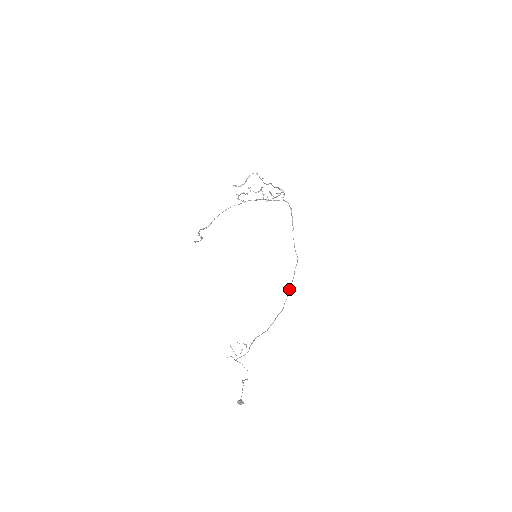
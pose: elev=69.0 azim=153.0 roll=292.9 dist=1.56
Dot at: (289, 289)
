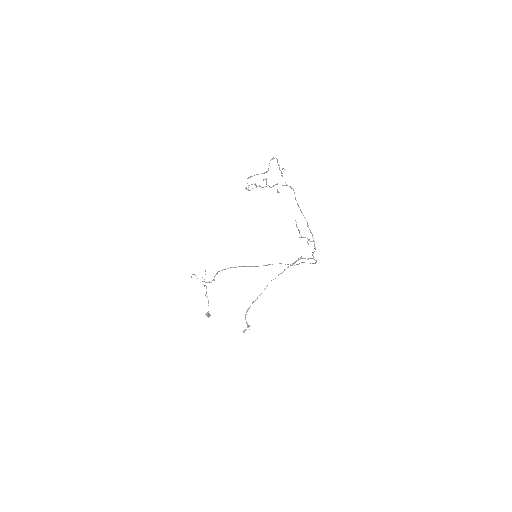
Dot at: occluded
